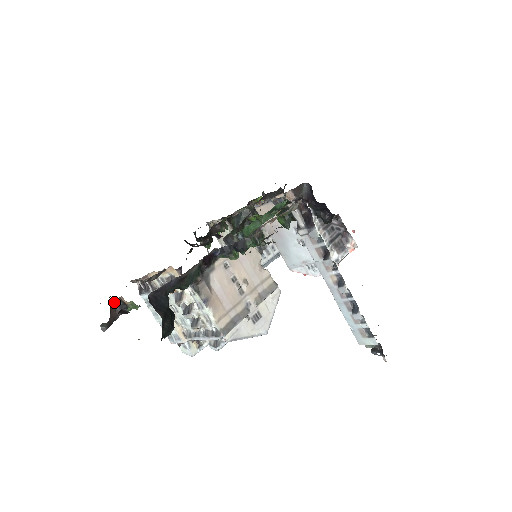
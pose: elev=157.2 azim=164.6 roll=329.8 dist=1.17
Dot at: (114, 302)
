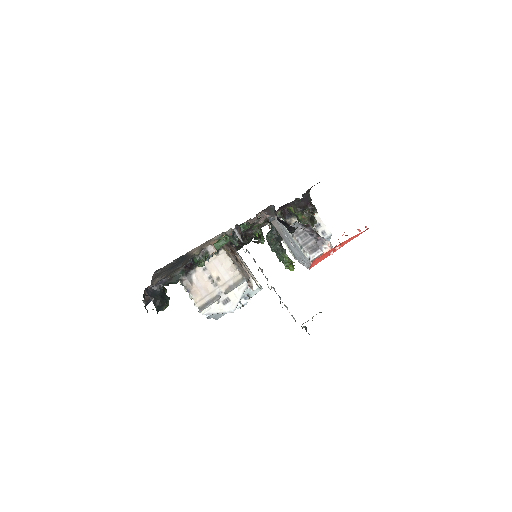
Dot at: occluded
